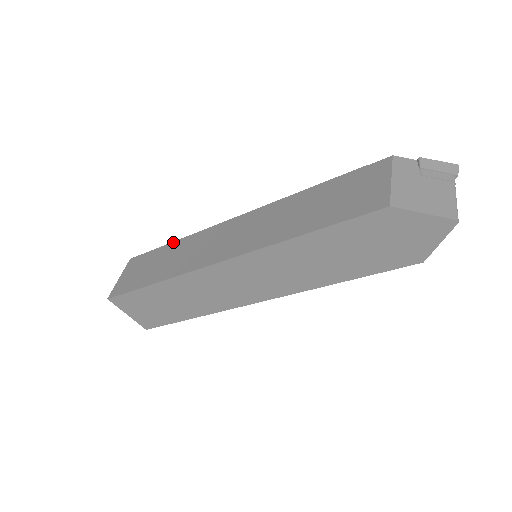
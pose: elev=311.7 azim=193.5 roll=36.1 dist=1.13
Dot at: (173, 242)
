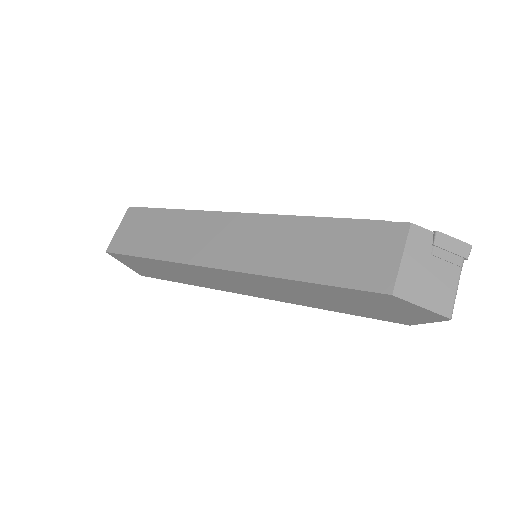
Dot at: (175, 210)
